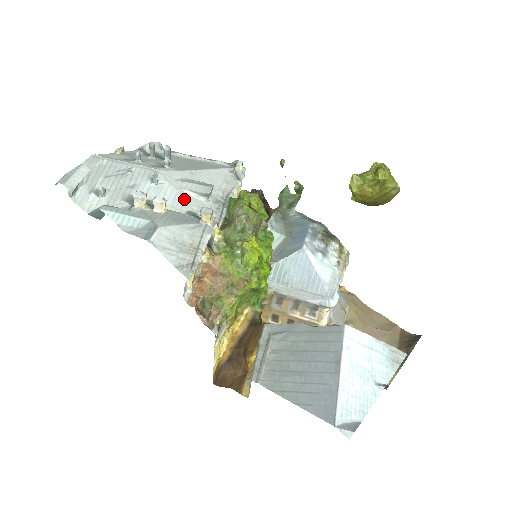
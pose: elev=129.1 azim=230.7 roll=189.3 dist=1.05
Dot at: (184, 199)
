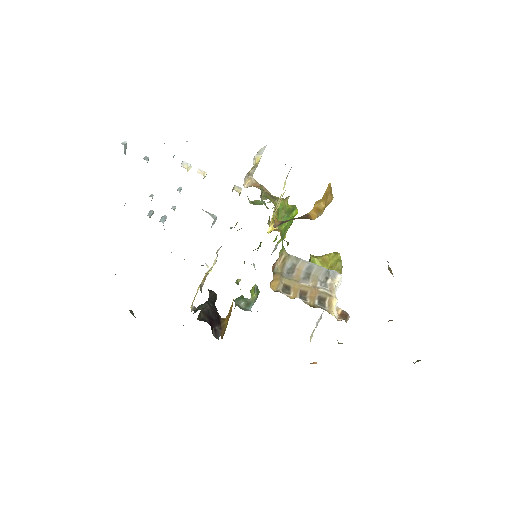
Dot at: occluded
